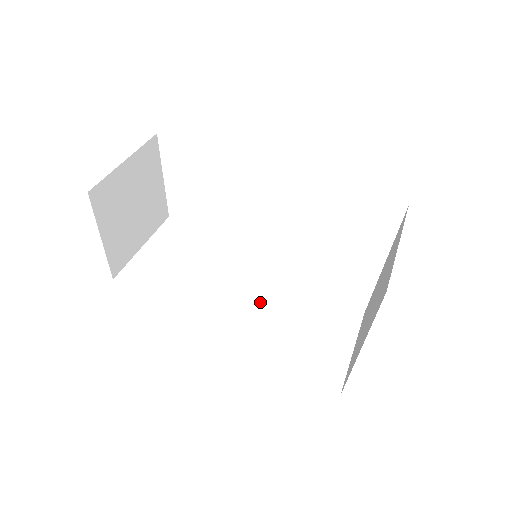
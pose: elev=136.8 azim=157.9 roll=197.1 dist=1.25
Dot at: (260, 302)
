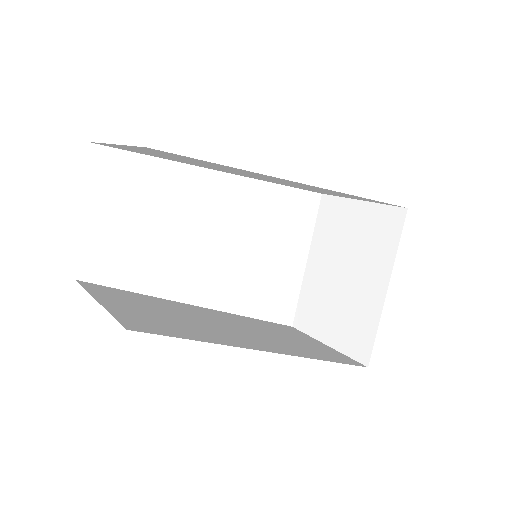
Dot at: (248, 329)
